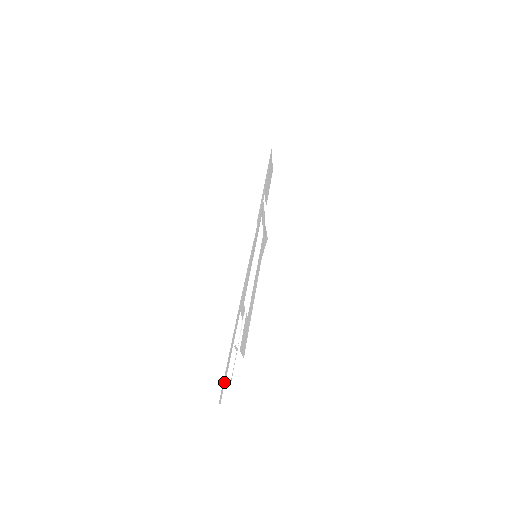
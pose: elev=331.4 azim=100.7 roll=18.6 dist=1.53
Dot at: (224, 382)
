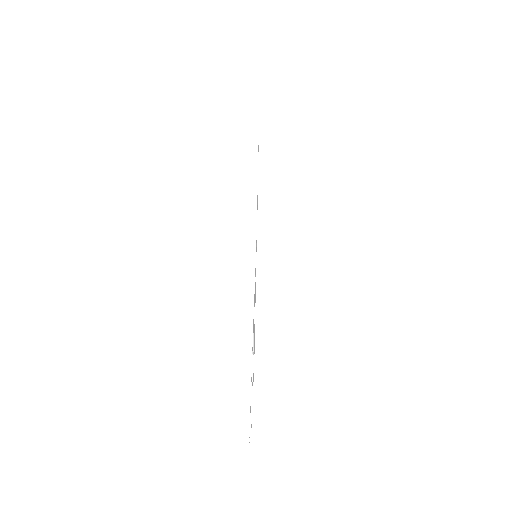
Dot at: (249, 437)
